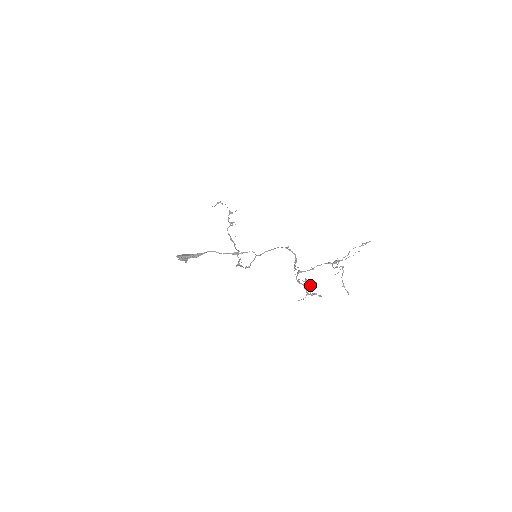
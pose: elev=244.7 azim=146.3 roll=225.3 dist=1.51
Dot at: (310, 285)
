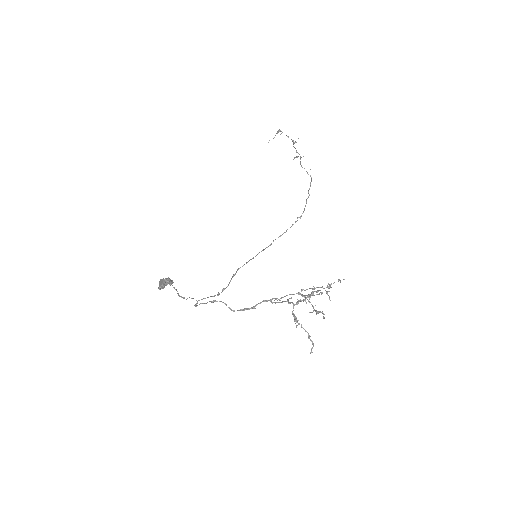
Dot at: (340, 281)
